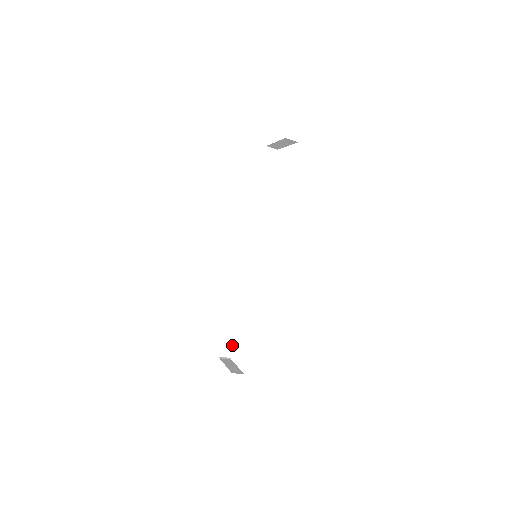
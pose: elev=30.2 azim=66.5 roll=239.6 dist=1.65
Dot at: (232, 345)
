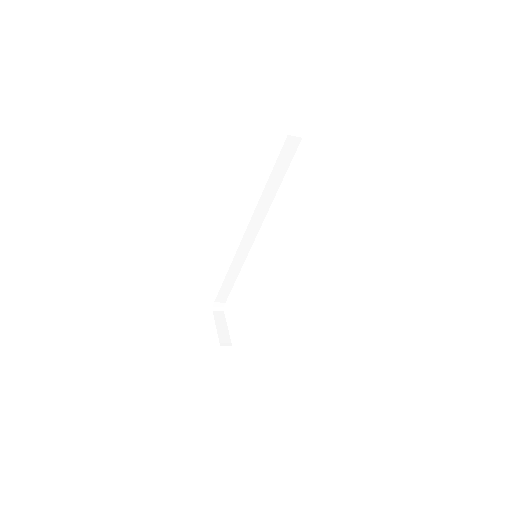
Dot at: (226, 300)
